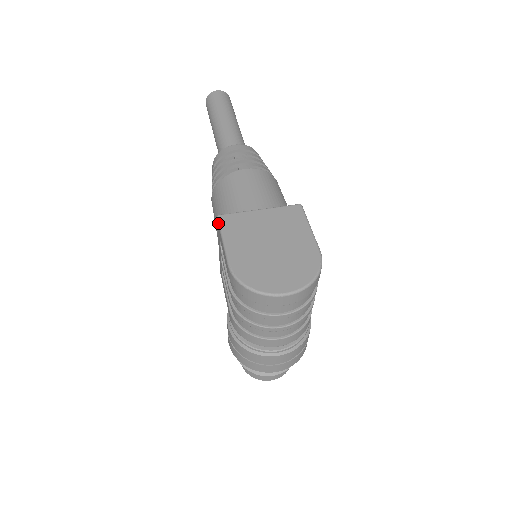
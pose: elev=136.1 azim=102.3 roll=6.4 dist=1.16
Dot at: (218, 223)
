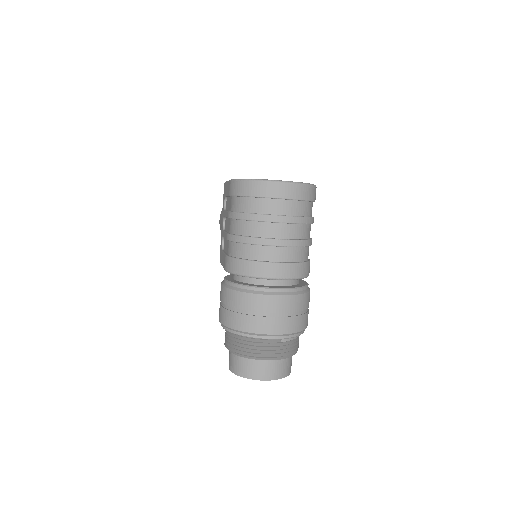
Dot at: (225, 182)
